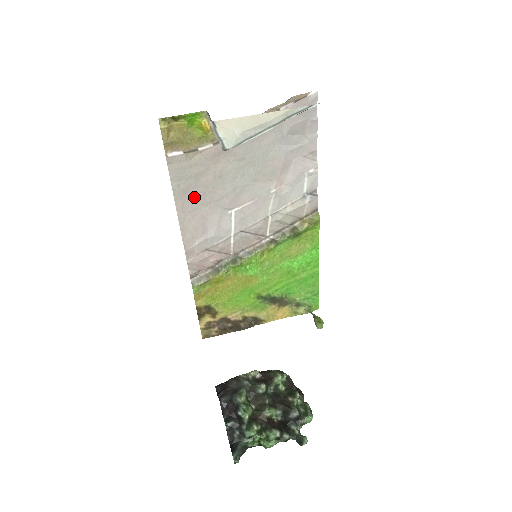
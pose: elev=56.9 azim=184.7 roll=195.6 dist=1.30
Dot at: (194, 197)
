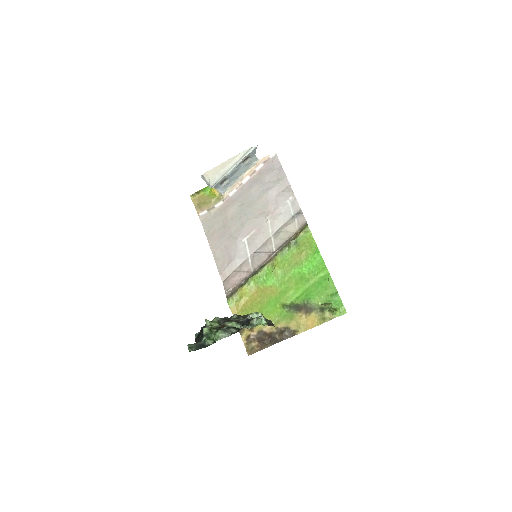
Dot at: (219, 236)
